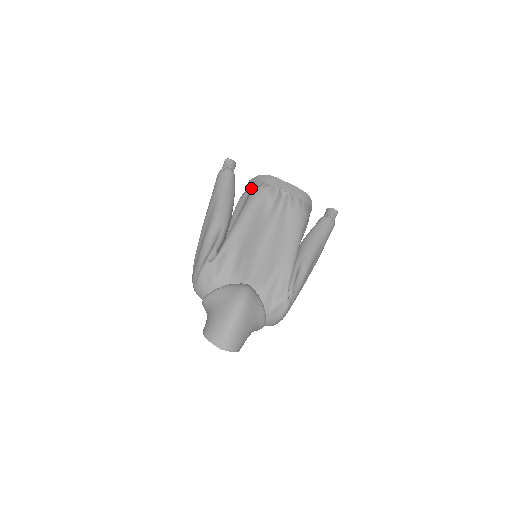
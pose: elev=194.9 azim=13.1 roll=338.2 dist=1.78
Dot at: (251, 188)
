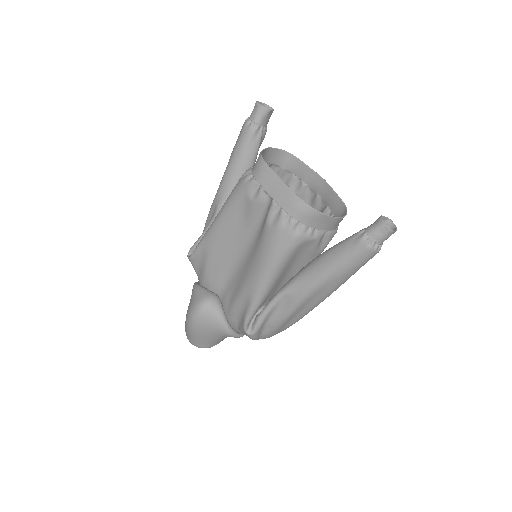
Dot at: (243, 174)
